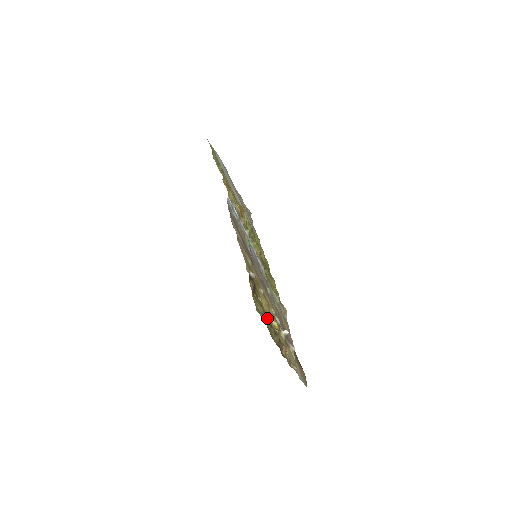
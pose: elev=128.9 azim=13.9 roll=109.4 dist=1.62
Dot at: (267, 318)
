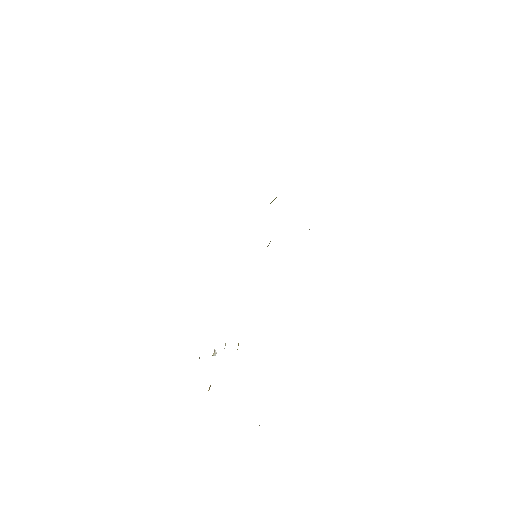
Dot at: occluded
